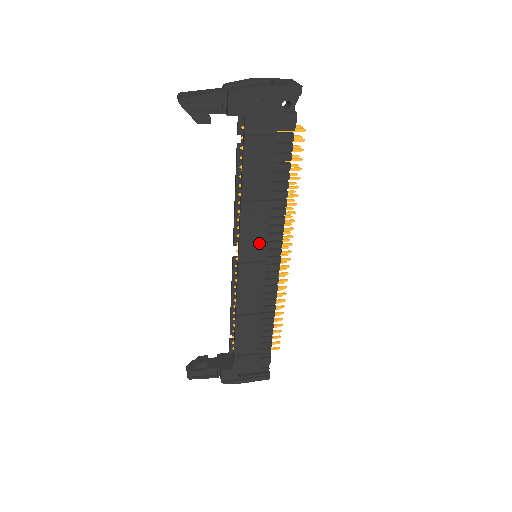
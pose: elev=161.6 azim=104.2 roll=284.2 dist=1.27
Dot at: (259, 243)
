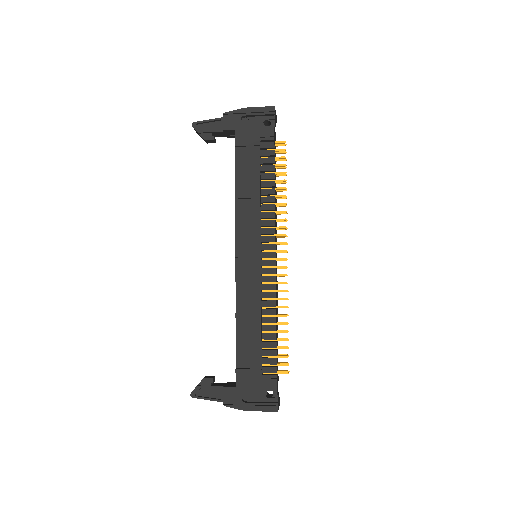
Dot at: (253, 234)
